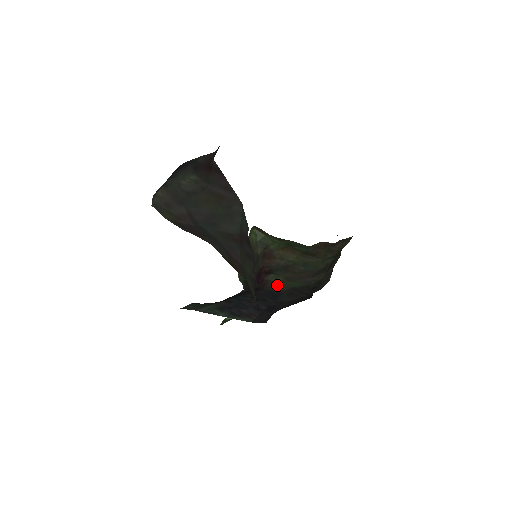
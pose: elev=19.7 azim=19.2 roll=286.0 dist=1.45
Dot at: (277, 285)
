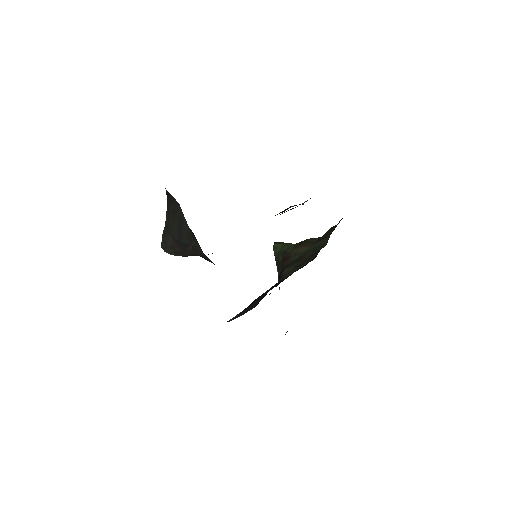
Dot at: (287, 274)
